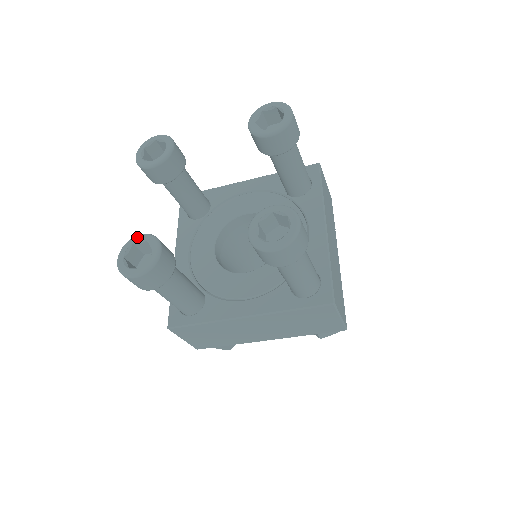
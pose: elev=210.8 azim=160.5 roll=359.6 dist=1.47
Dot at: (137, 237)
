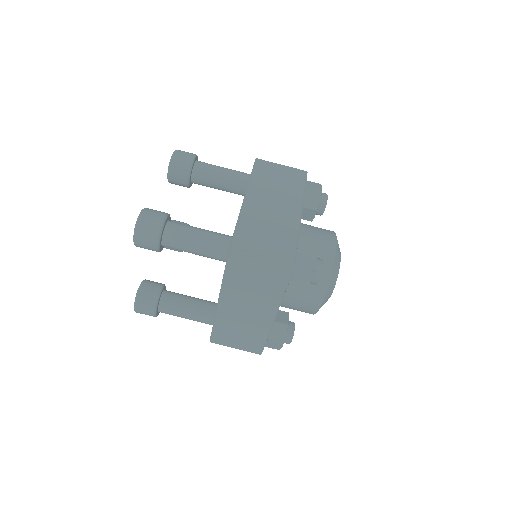
Dot at: occluded
